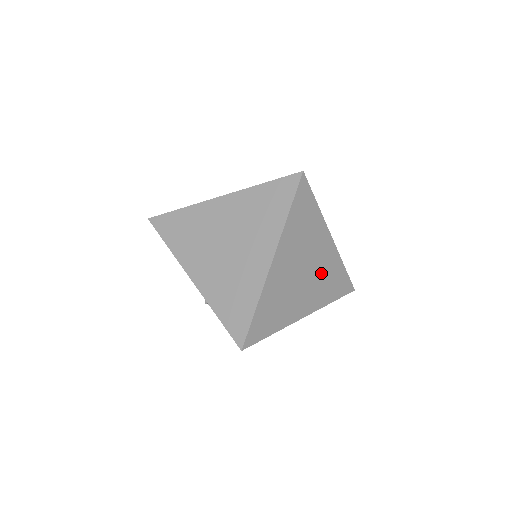
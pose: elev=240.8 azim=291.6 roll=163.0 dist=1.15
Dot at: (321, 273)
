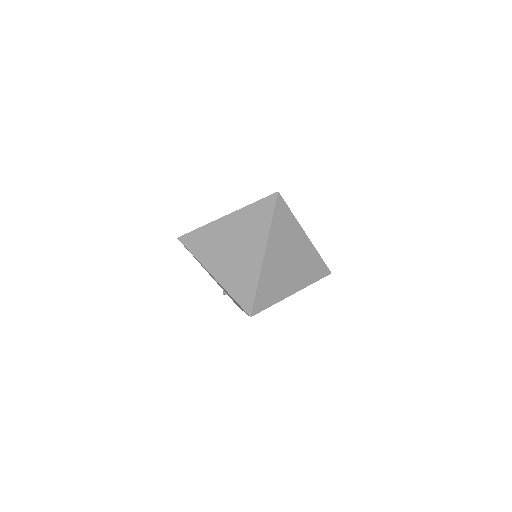
Dot at: (302, 261)
